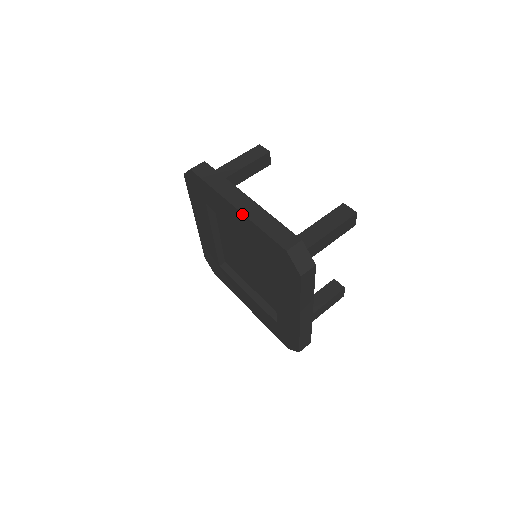
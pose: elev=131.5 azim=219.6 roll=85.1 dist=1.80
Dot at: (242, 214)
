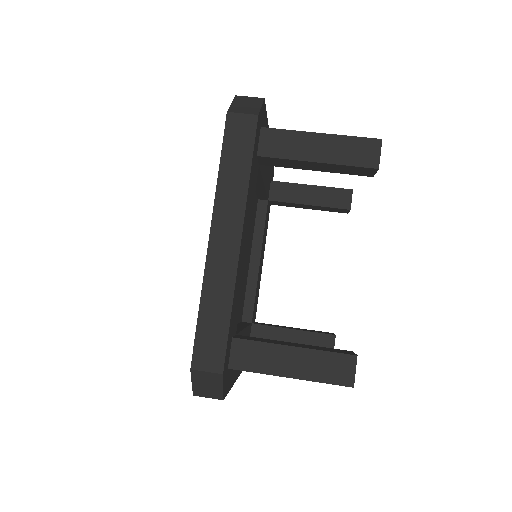
Dot at: (206, 259)
